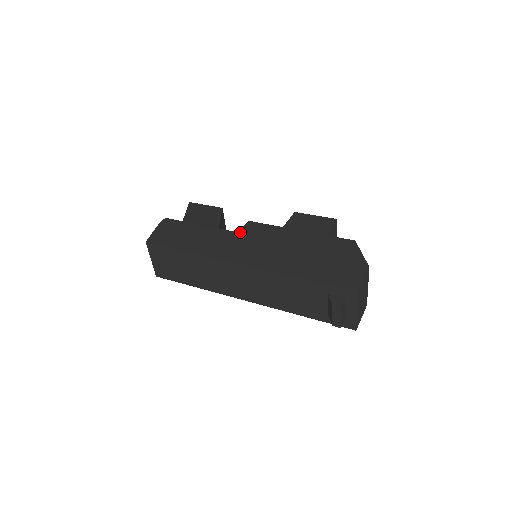
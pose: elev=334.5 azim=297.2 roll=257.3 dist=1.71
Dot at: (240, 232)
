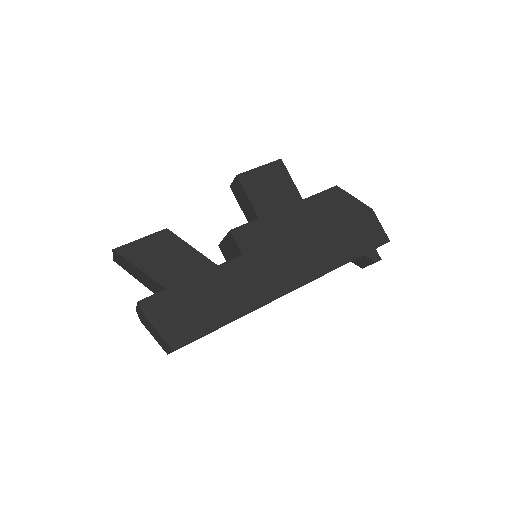
Dot at: (244, 253)
